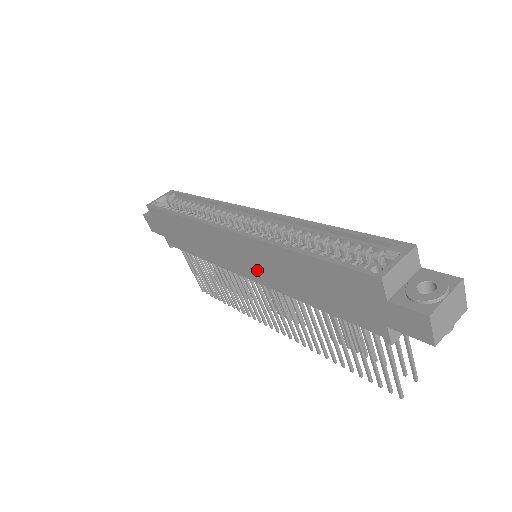
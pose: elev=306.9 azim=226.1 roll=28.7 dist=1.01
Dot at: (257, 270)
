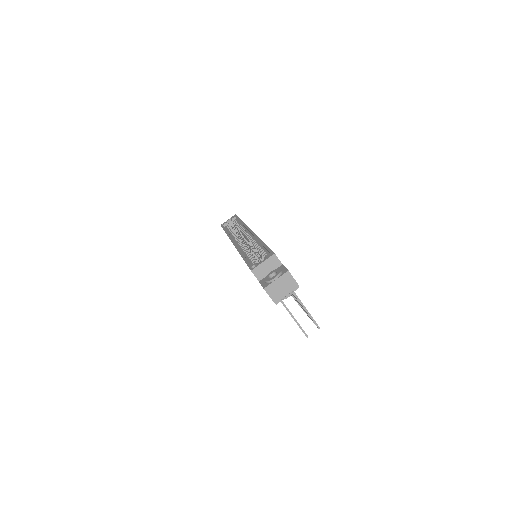
Dot at: occluded
